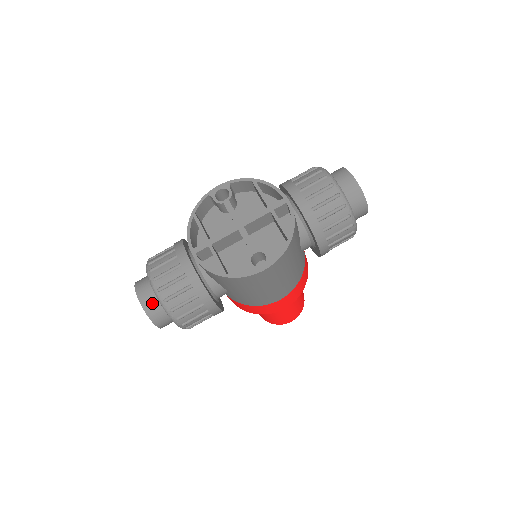
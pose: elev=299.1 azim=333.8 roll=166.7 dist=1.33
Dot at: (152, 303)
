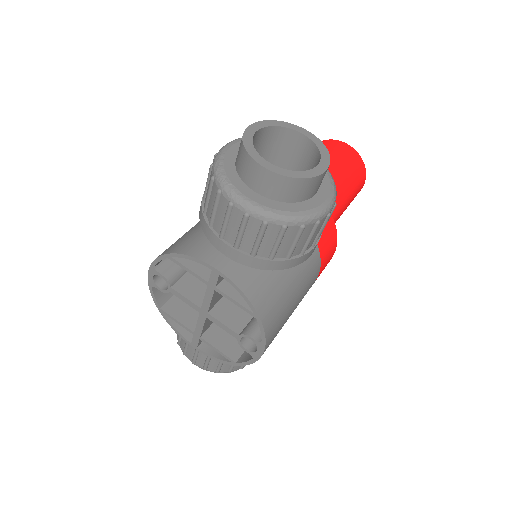
Dot at: occluded
